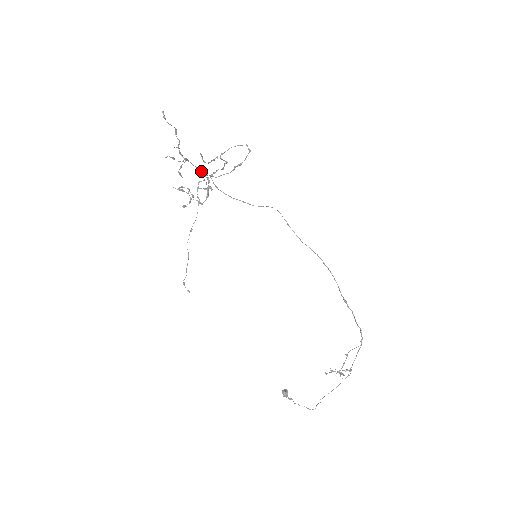
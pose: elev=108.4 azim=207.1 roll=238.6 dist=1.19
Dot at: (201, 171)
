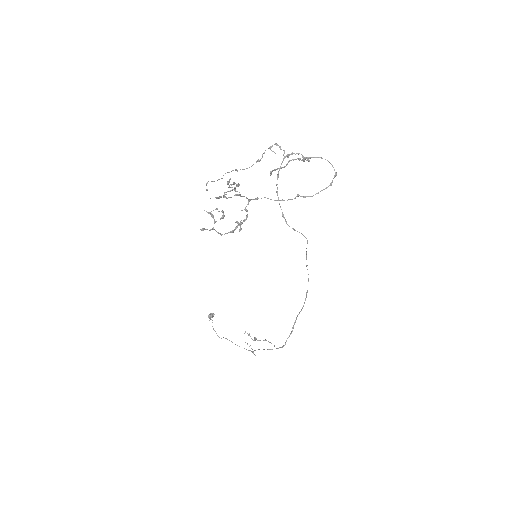
Dot at: (249, 201)
